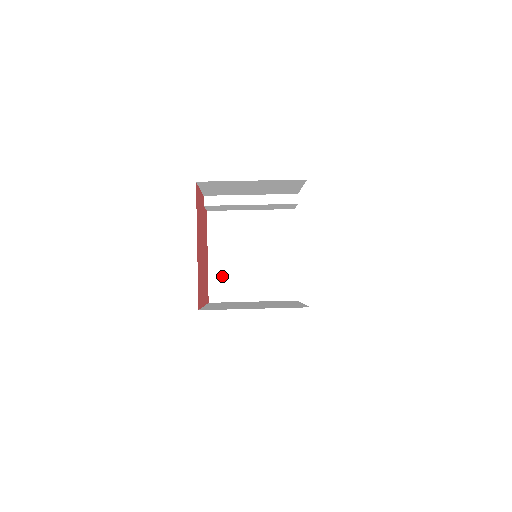
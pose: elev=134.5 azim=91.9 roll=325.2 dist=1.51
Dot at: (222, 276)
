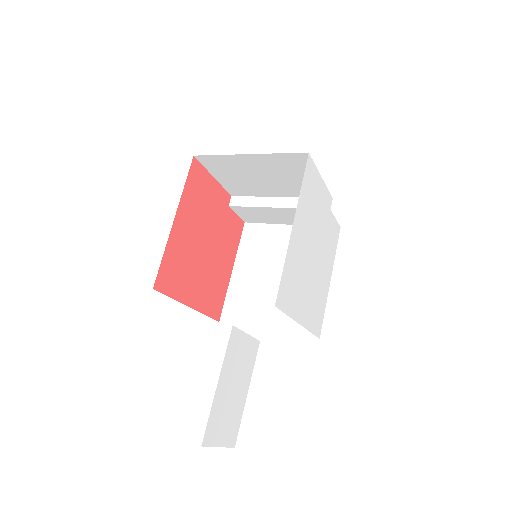
Dot at: (241, 294)
